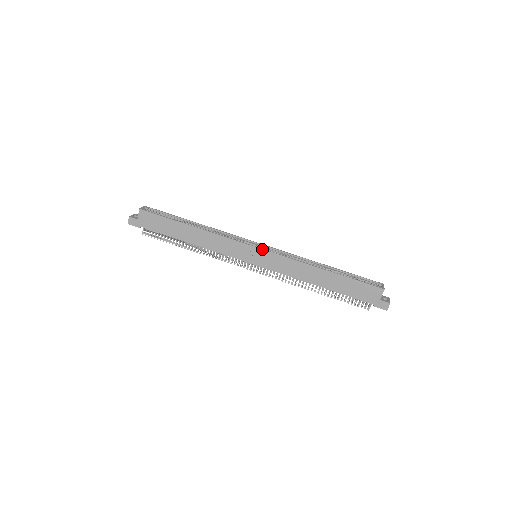
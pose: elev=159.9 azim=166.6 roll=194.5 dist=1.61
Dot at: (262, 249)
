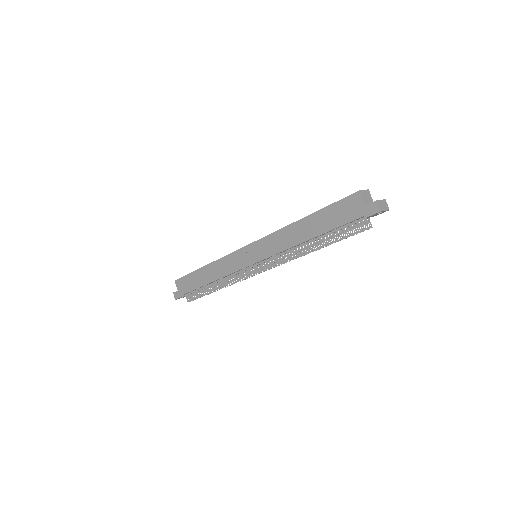
Dot at: (251, 243)
